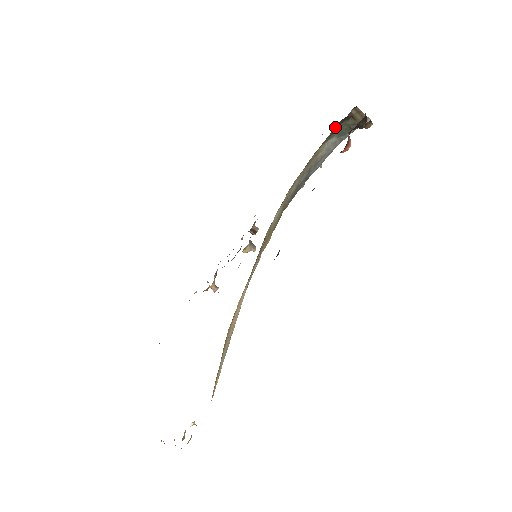
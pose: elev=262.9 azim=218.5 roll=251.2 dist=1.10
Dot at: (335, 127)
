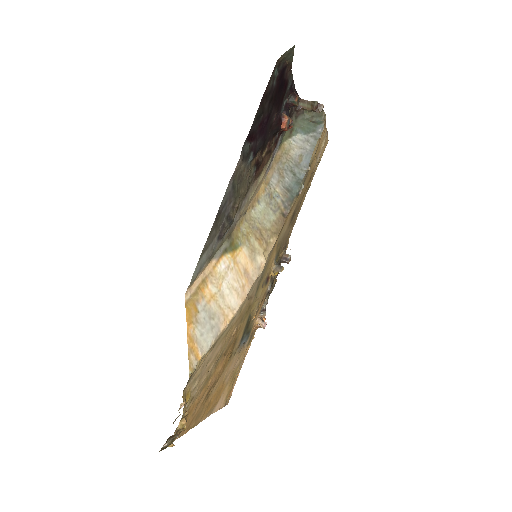
Dot at: occluded
